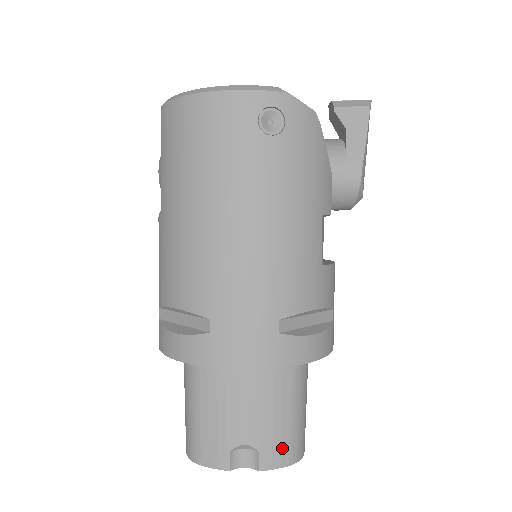
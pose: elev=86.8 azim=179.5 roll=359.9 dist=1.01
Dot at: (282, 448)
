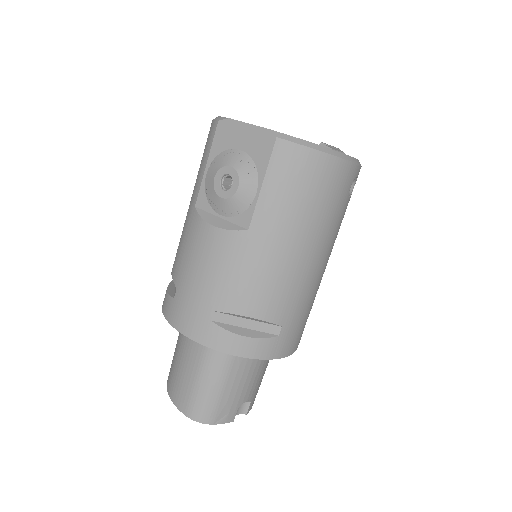
Dot at: occluded
